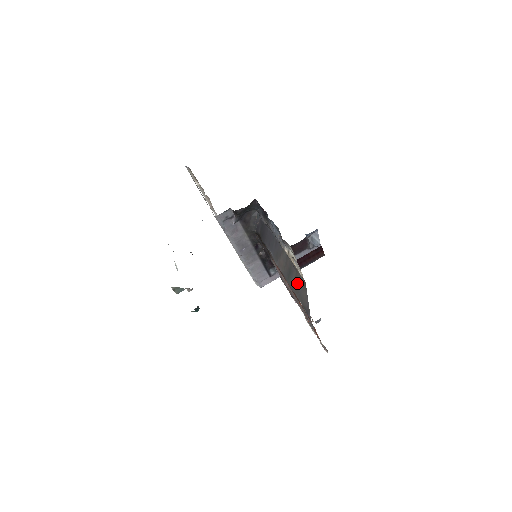
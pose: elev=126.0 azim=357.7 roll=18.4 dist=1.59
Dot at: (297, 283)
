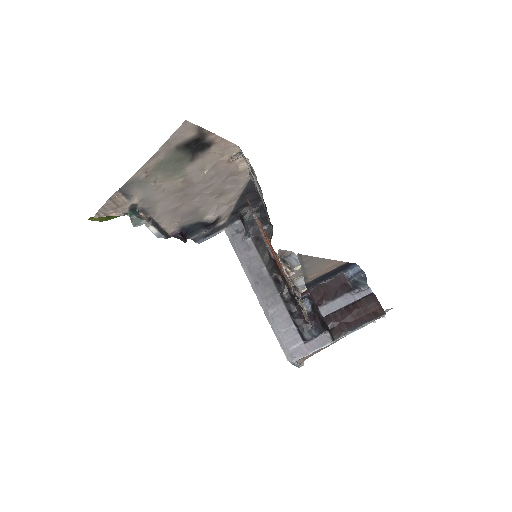
Dot at: occluded
